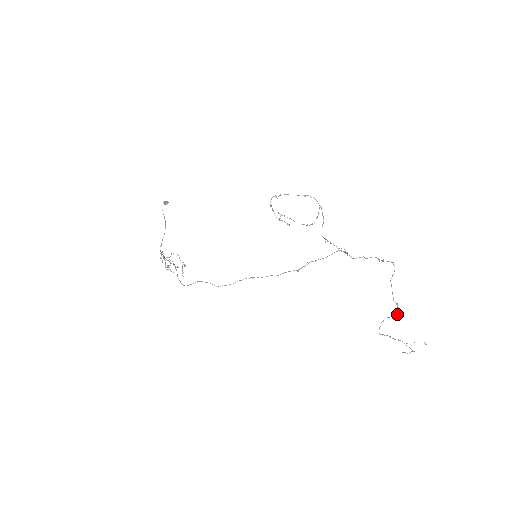
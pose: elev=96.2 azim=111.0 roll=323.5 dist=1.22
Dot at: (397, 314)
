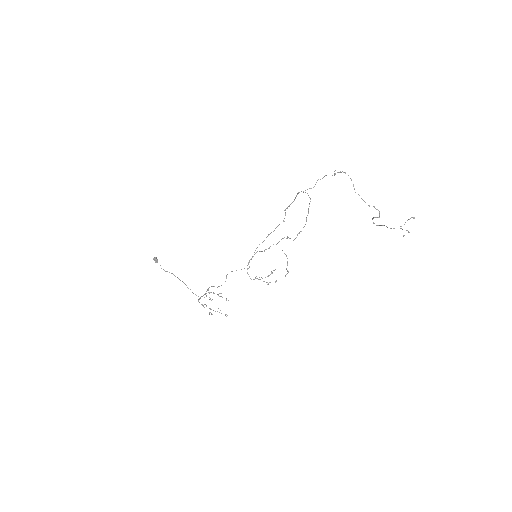
Dot at: (379, 214)
